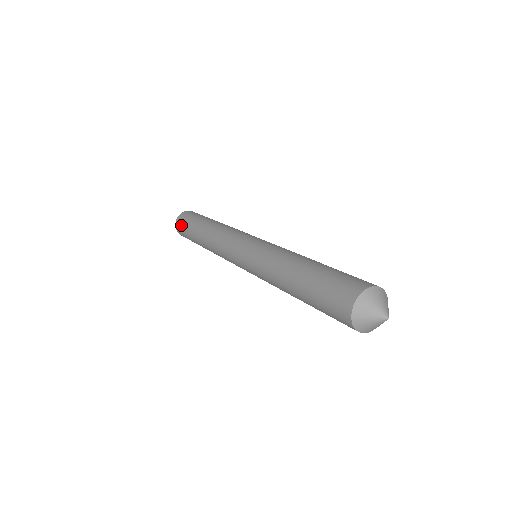
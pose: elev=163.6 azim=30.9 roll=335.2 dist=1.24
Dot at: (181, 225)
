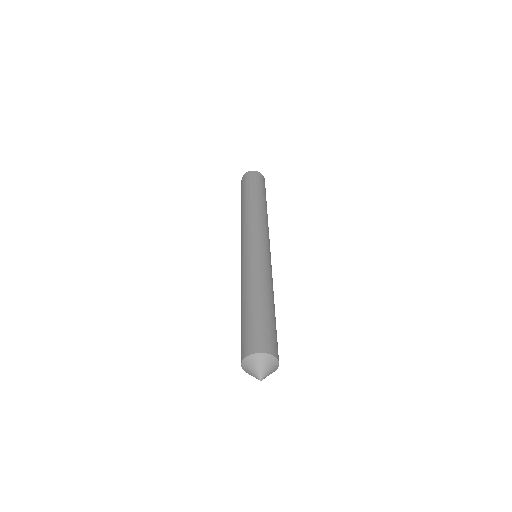
Dot at: (244, 181)
